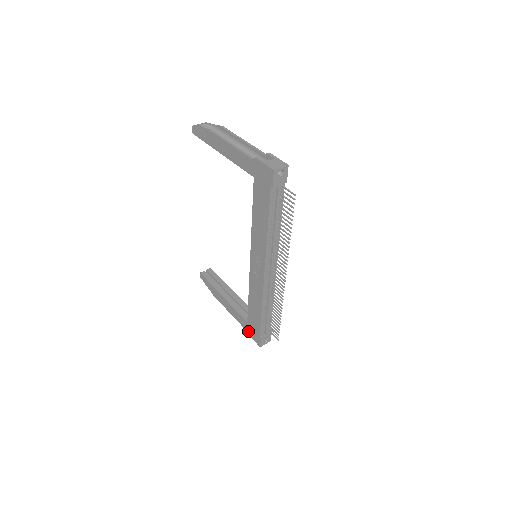
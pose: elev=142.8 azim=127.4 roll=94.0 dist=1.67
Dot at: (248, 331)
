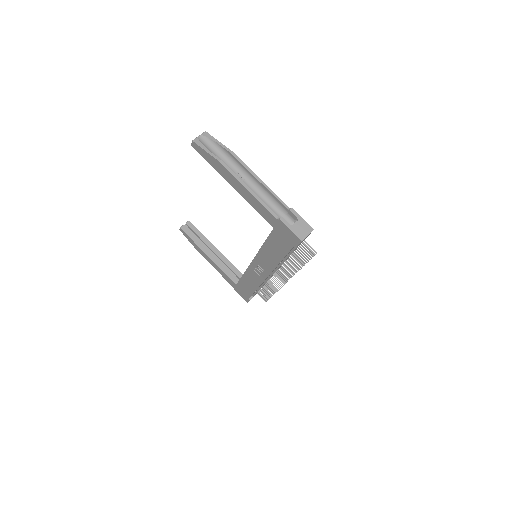
Dot at: (235, 289)
